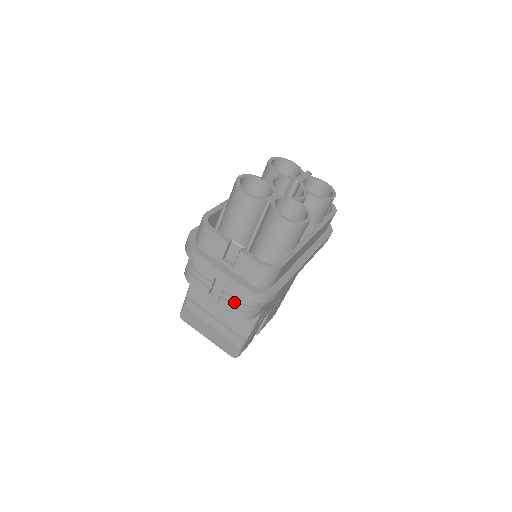
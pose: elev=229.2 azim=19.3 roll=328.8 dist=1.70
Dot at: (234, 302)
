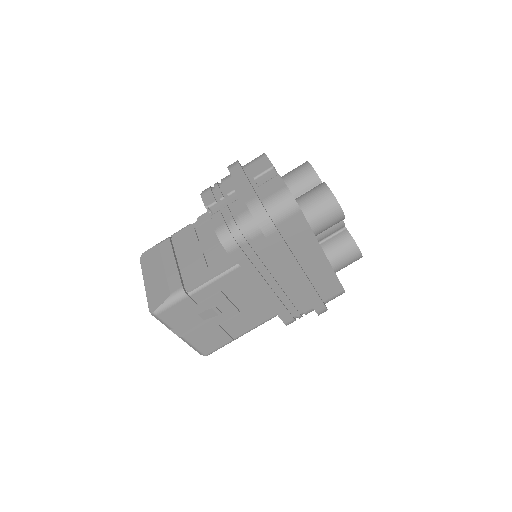
Dot at: (229, 216)
